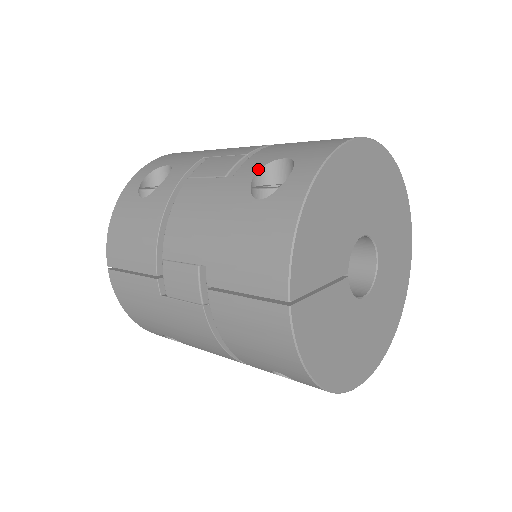
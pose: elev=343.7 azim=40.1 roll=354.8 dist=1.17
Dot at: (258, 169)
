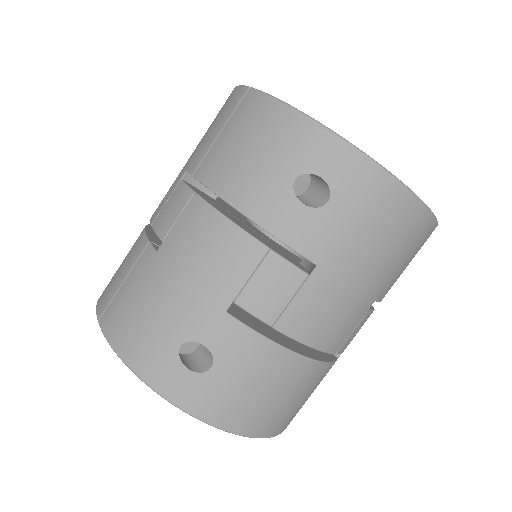
Dot at: occluded
